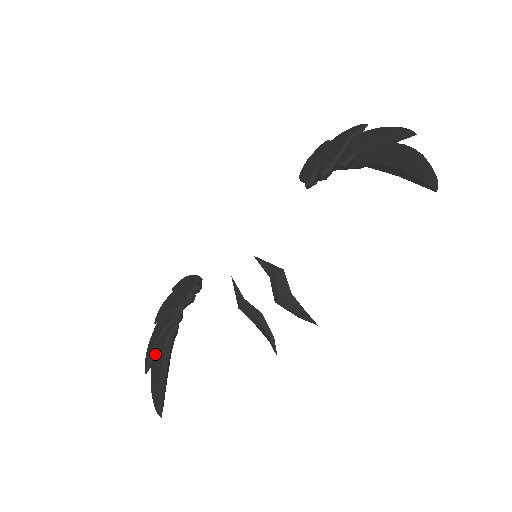
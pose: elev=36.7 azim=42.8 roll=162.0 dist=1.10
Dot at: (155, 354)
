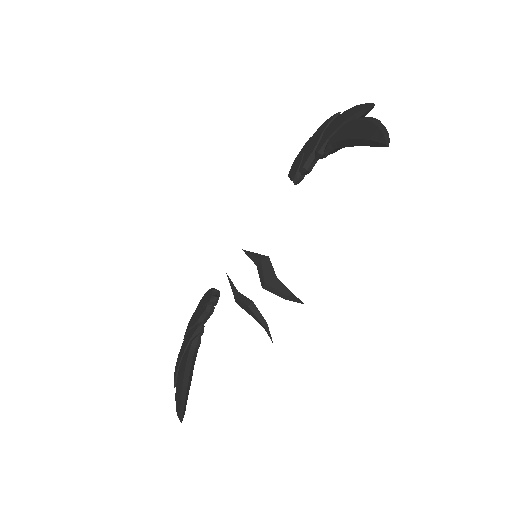
Dot at: (180, 366)
